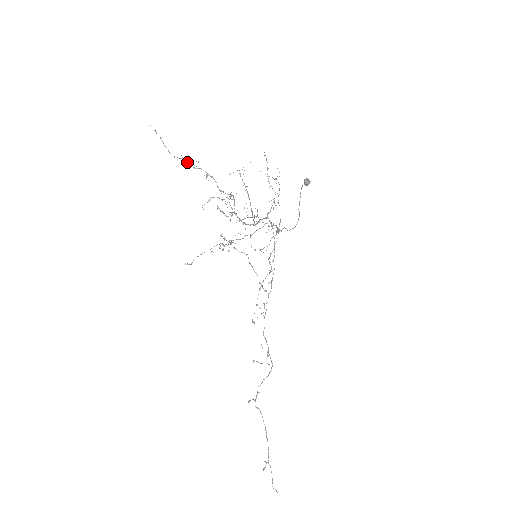
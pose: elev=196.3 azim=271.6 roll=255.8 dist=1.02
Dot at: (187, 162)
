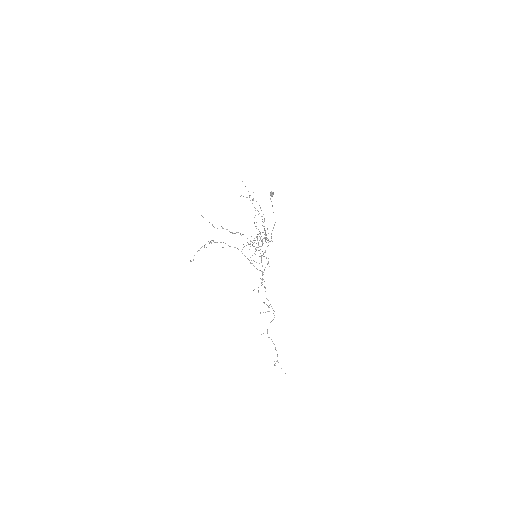
Dot at: occluded
